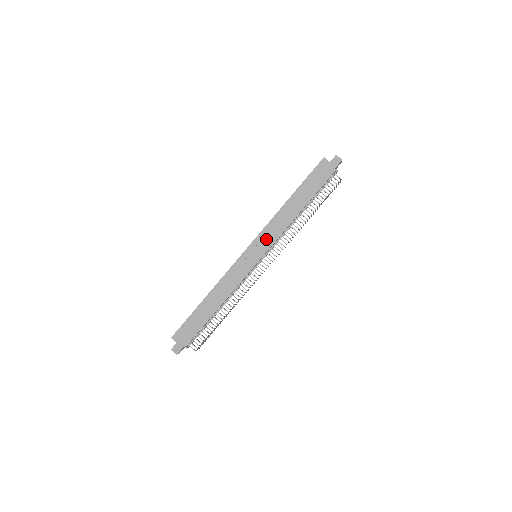
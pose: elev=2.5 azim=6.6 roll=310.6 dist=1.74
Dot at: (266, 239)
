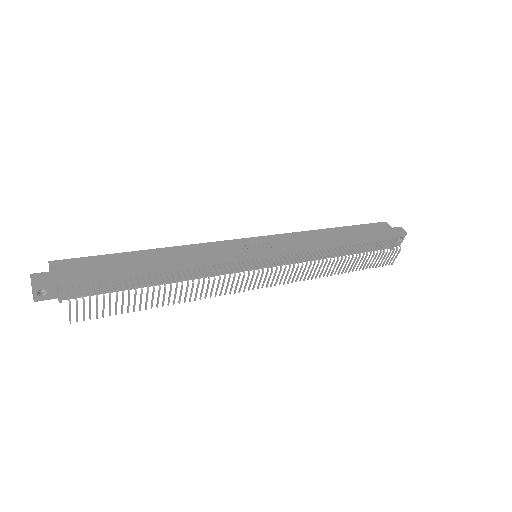
Dot at: (283, 243)
